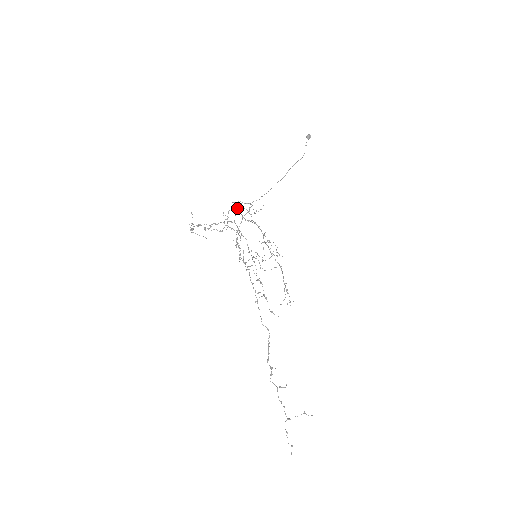
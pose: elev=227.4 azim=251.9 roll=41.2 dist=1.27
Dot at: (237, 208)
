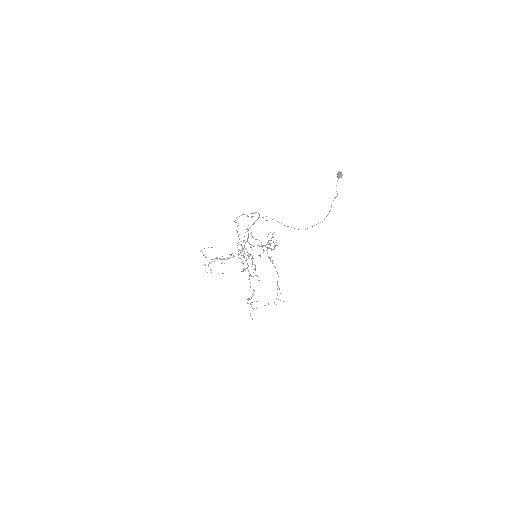
Dot at: (248, 235)
